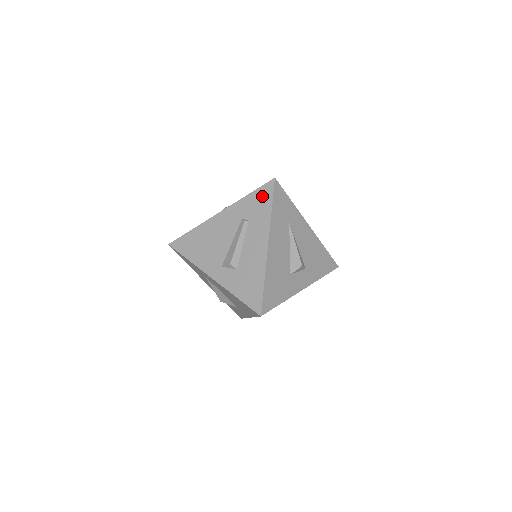
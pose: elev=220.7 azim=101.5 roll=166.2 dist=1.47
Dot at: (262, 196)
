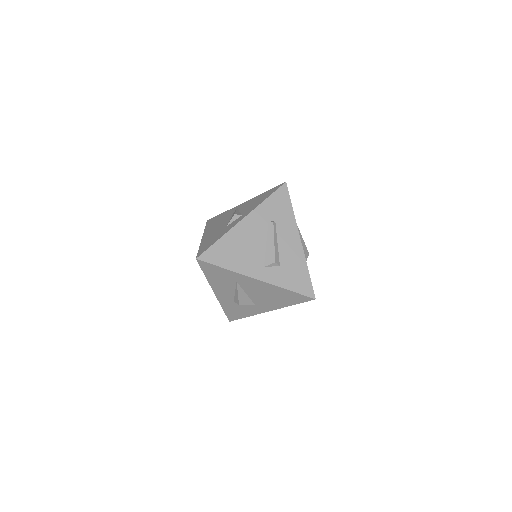
Dot at: (280, 199)
